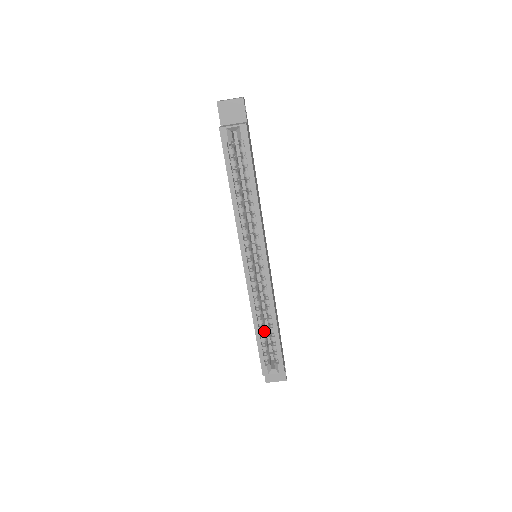
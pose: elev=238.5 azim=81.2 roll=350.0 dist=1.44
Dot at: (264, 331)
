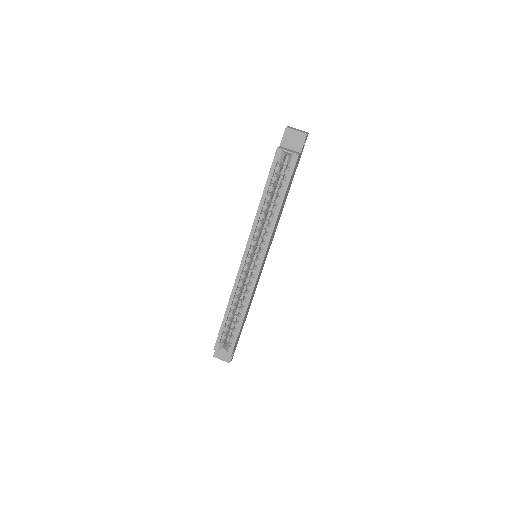
Dot at: (232, 316)
